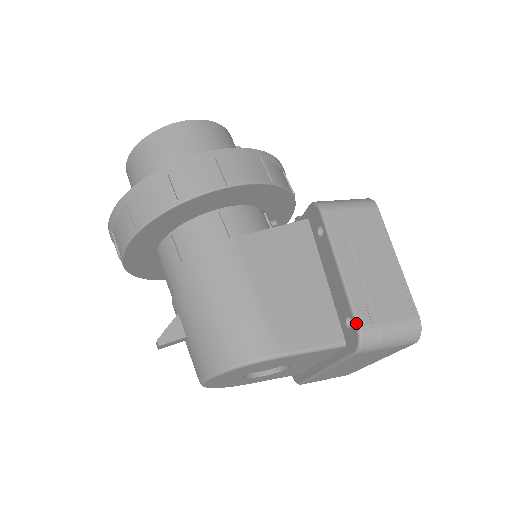
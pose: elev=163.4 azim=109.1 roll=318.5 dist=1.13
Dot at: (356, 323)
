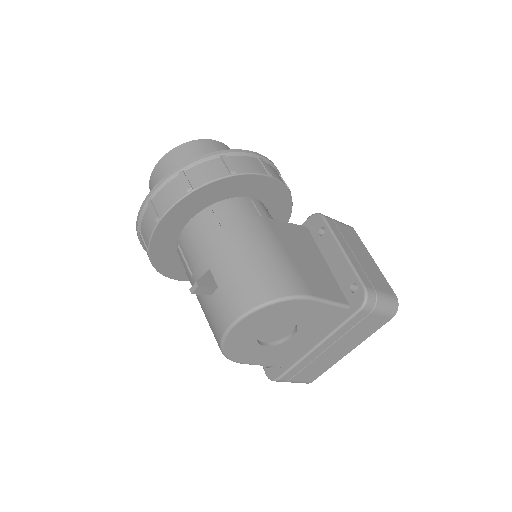
Dot at: (362, 284)
